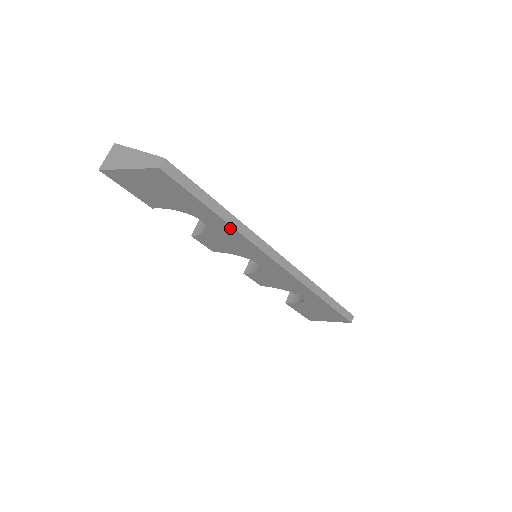
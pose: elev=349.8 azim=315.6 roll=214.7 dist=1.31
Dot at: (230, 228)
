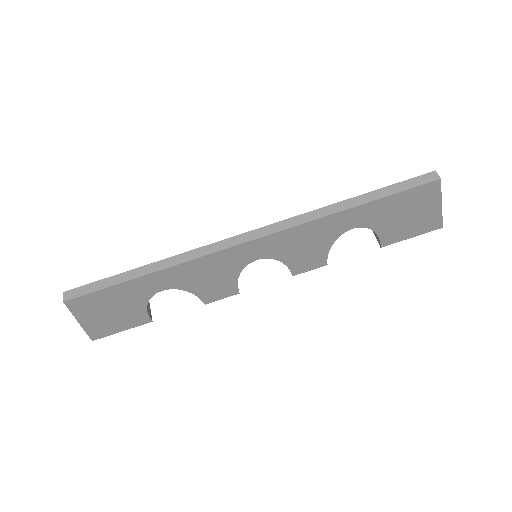
Dot at: (168, 271)
